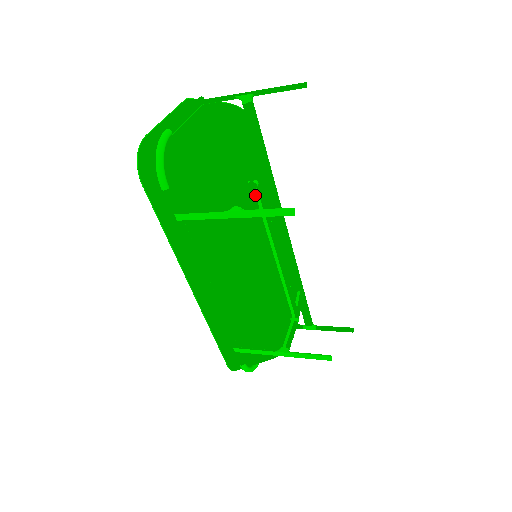
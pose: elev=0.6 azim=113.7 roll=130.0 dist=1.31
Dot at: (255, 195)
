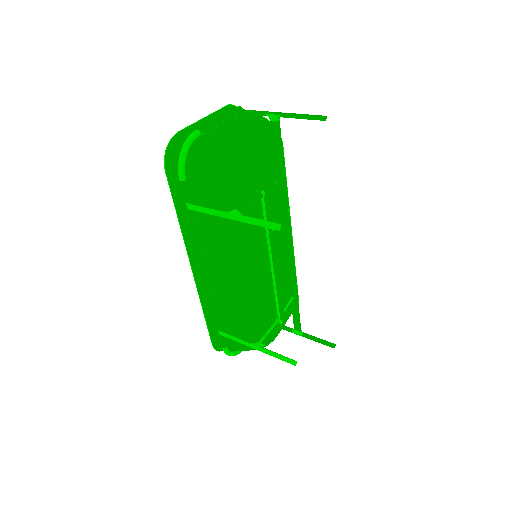
Dot at: (261, 203)
